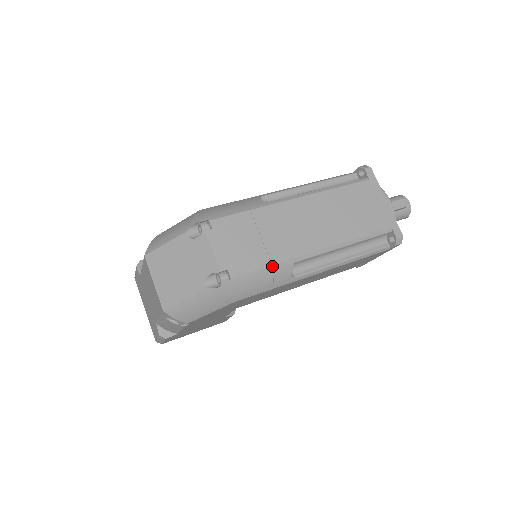
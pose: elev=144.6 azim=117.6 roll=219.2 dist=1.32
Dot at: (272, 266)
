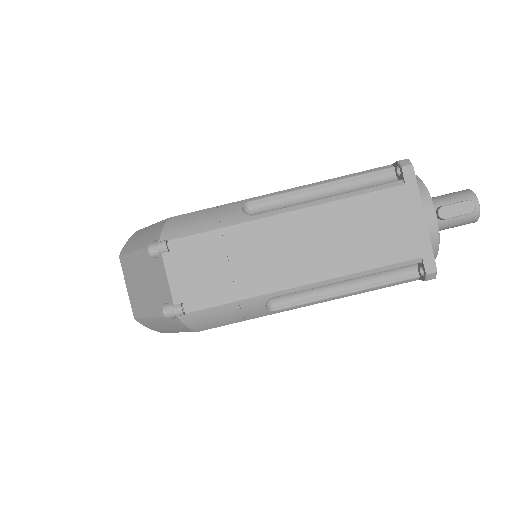
Dot at: (239, 302)
